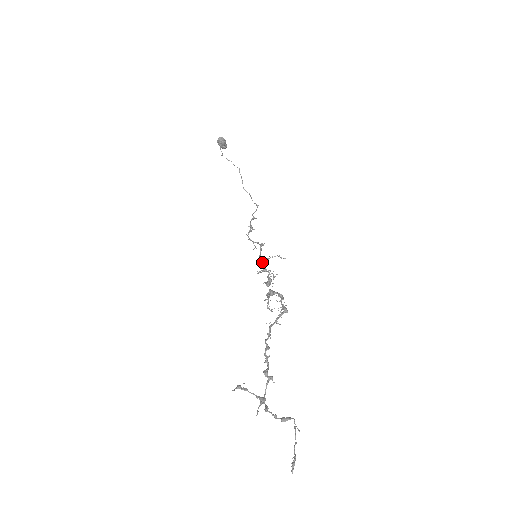
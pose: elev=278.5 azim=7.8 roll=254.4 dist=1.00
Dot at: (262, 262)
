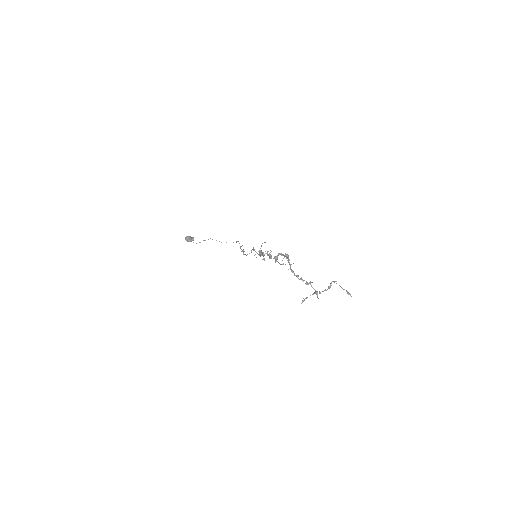
Dot at: (259, 254)
